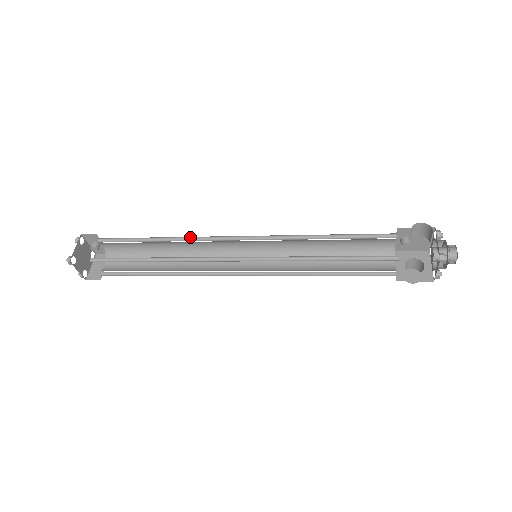
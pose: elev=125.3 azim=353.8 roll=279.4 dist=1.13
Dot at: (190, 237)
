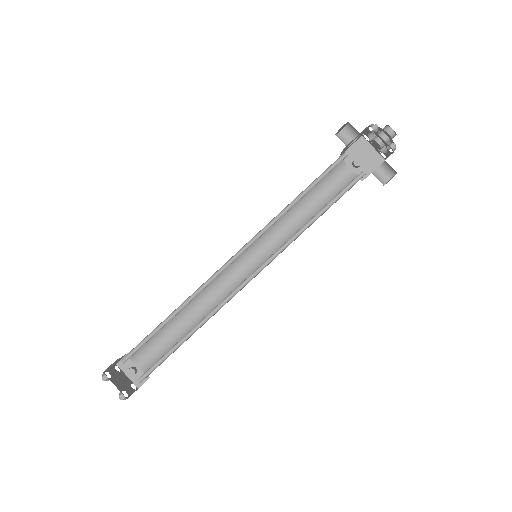
Dot at: (201, 291)
